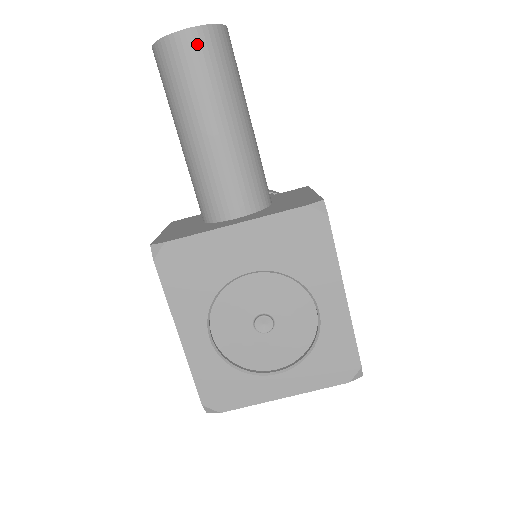
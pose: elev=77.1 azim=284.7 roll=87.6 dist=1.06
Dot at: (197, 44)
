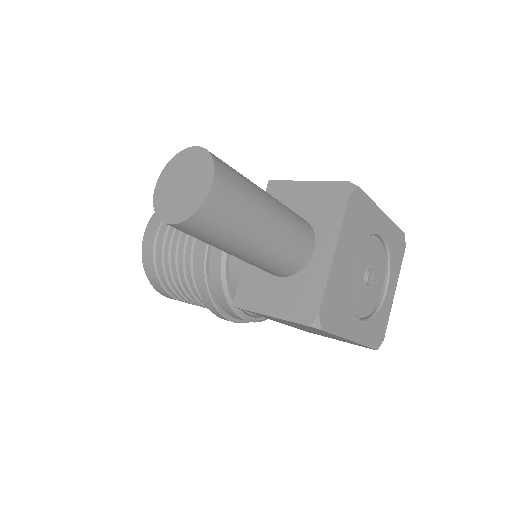
Dot at: (225, 184)
